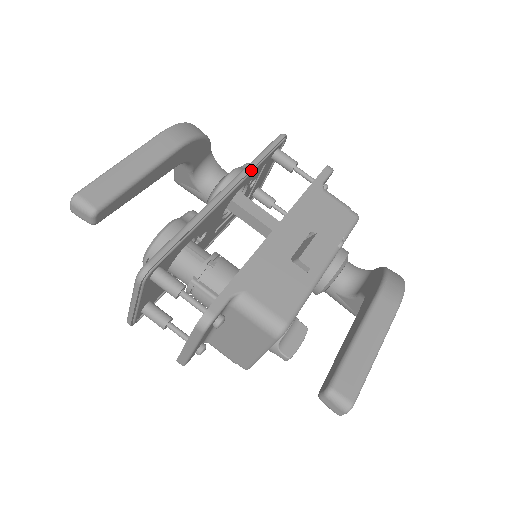
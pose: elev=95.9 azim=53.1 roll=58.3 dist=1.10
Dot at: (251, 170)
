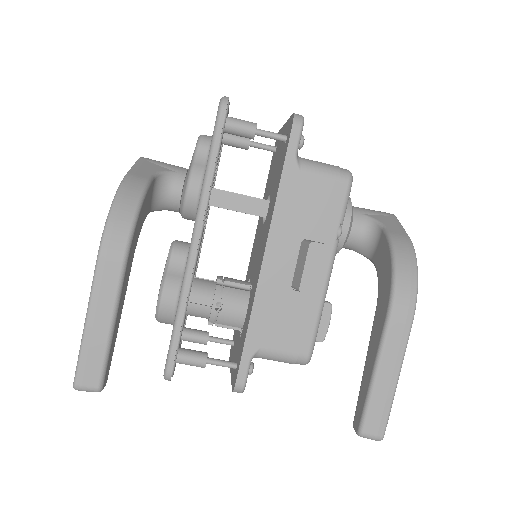
Dot at: (208, 193)
